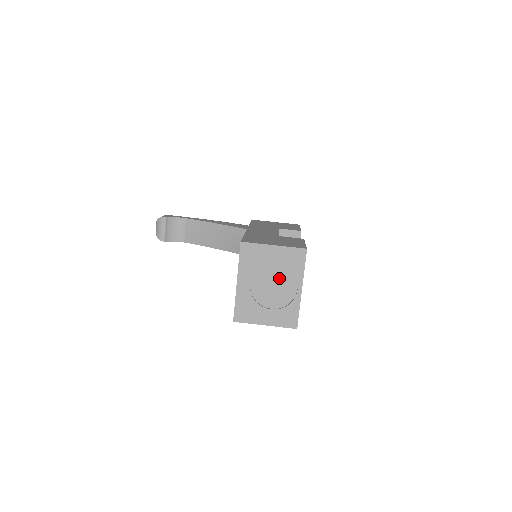
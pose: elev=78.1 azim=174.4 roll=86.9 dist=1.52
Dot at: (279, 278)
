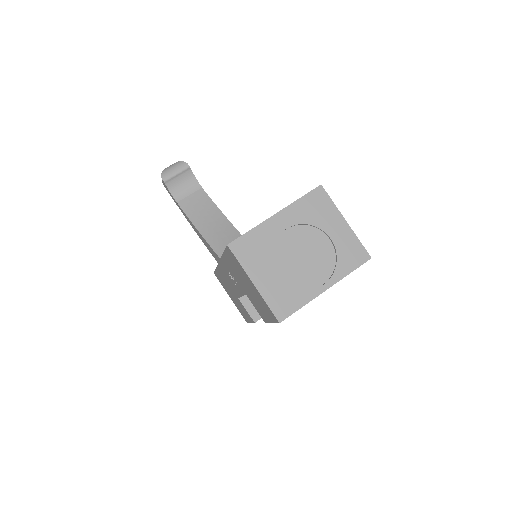
Dot at: (317, 255)
